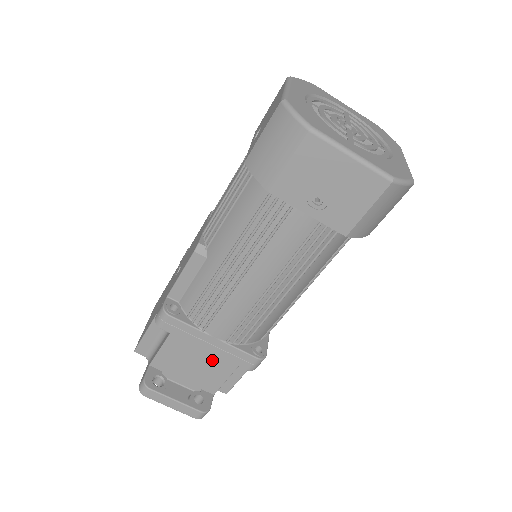
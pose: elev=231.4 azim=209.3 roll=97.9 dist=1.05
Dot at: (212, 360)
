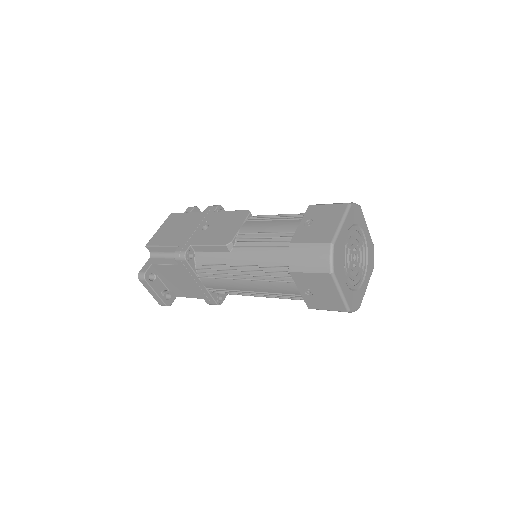
Dot at: (191, 288)
